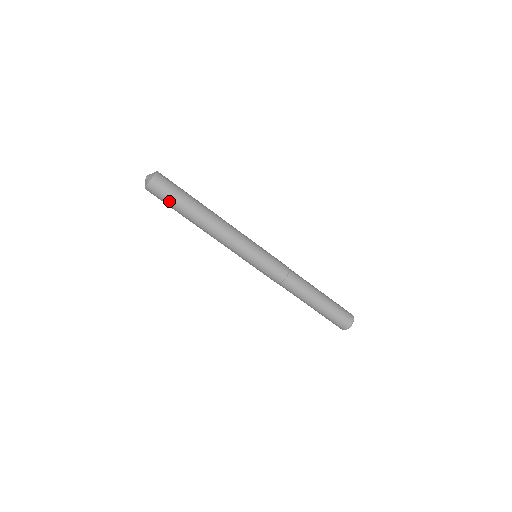
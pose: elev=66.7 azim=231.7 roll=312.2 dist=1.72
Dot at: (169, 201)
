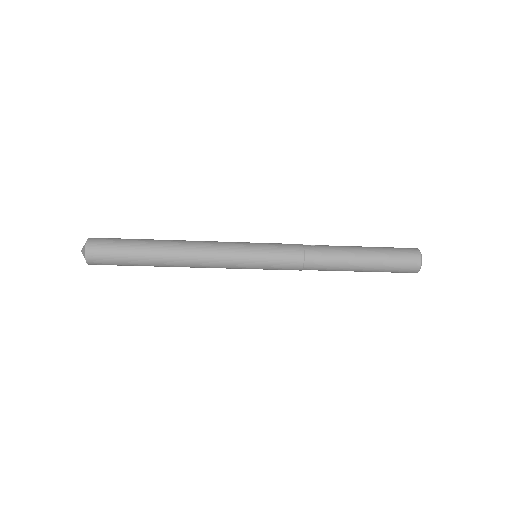
Dot at: (122, 265)
